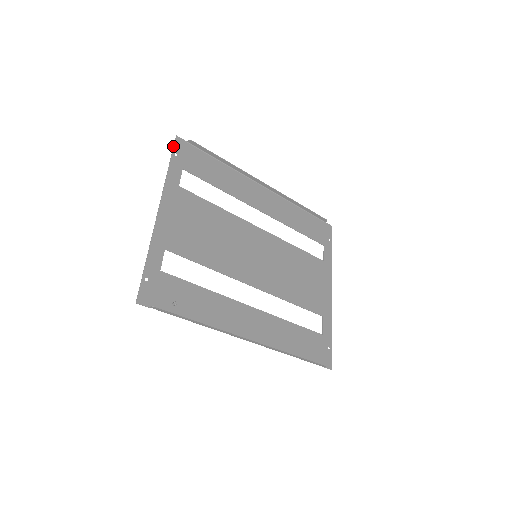
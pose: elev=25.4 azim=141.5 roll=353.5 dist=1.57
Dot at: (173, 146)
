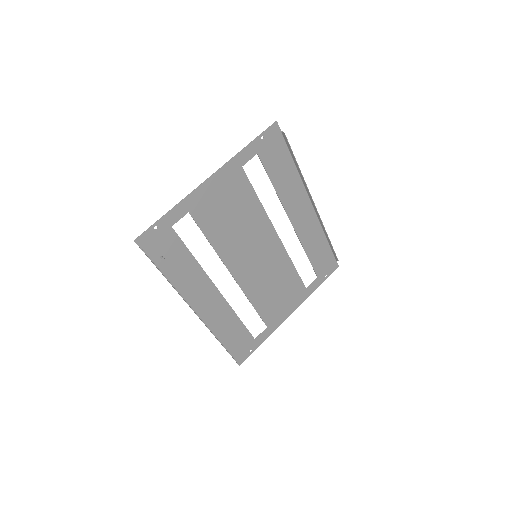
Dot at: (266, 129)
